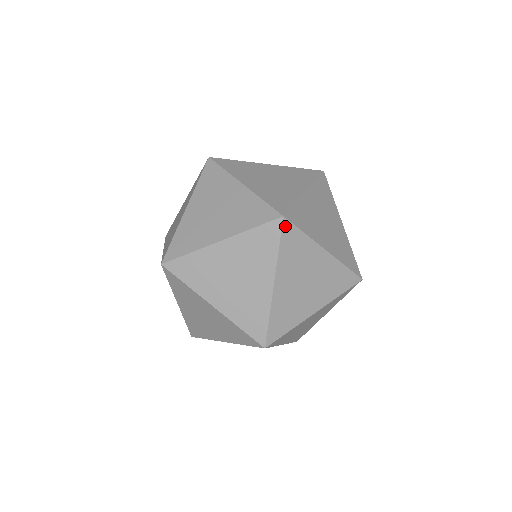
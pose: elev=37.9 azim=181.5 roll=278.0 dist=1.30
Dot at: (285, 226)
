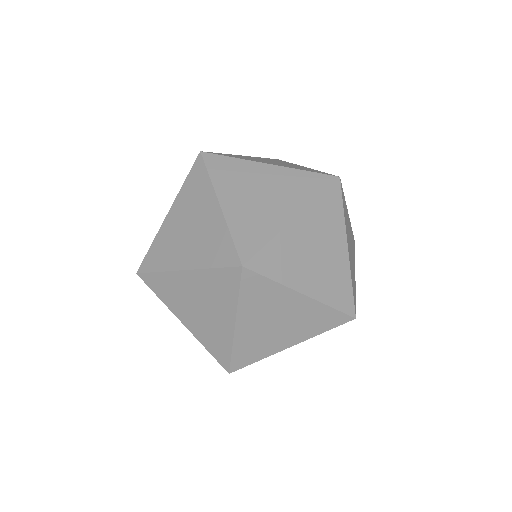
Dot at: occluded
